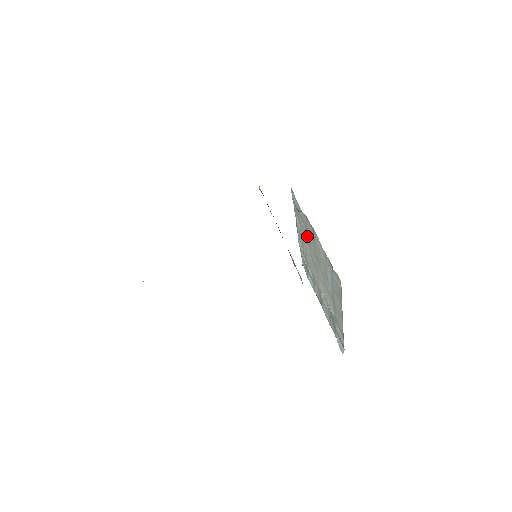
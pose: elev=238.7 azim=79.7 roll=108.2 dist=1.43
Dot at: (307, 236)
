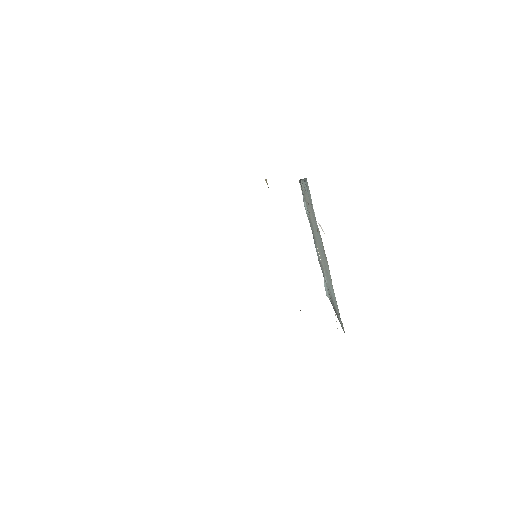
Dot at: occluded
